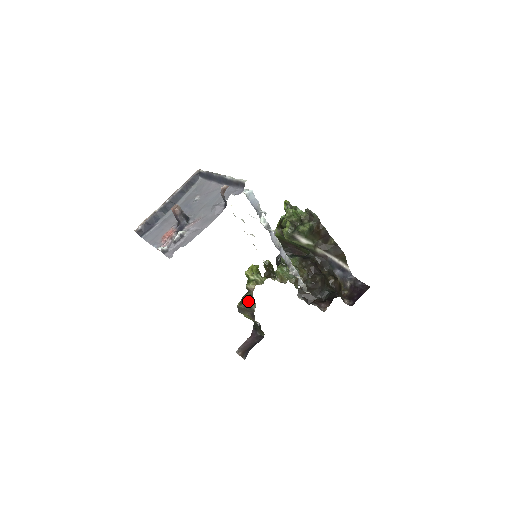
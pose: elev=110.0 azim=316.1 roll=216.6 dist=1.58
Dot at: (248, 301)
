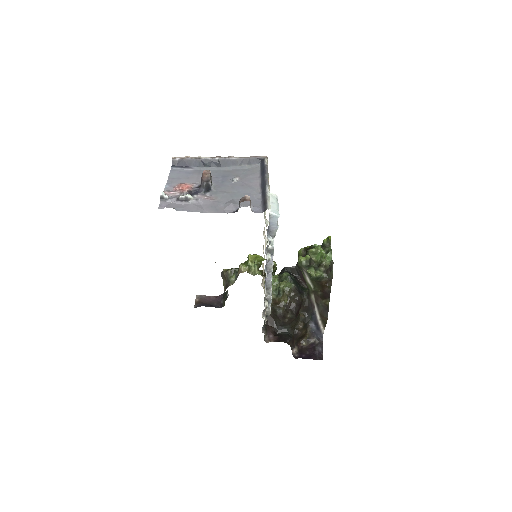
Dot at: (233, 275)
